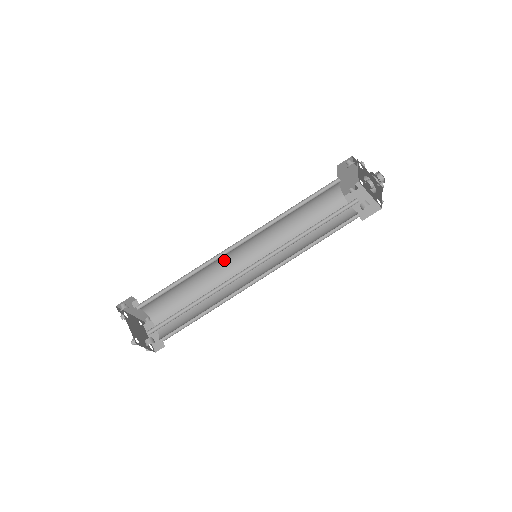
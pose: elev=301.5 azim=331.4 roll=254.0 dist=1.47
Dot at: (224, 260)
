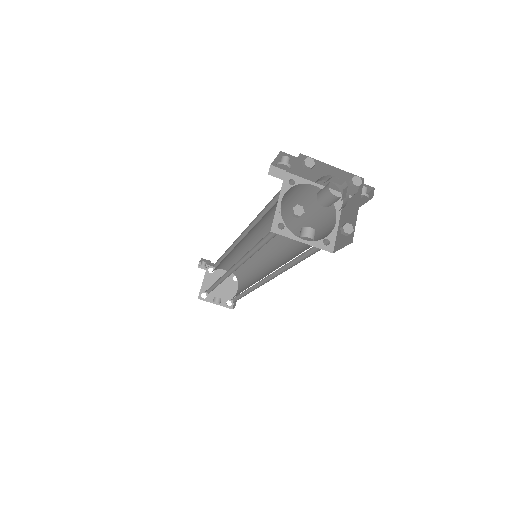
Dot at: occluded
